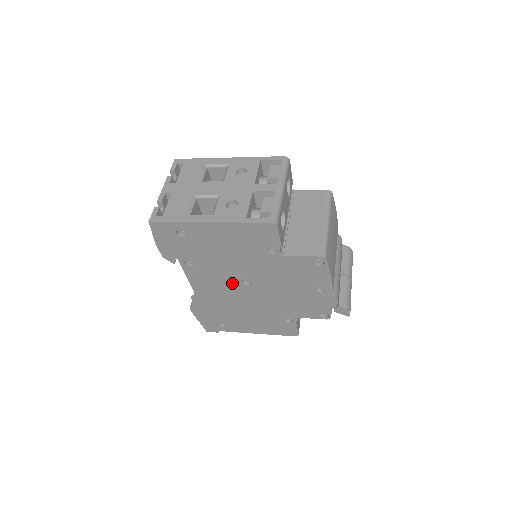
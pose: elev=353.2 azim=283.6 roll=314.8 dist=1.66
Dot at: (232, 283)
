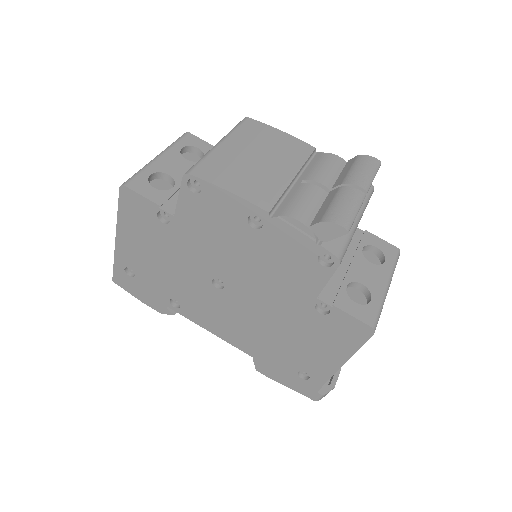
Dot at: (217, 298)
